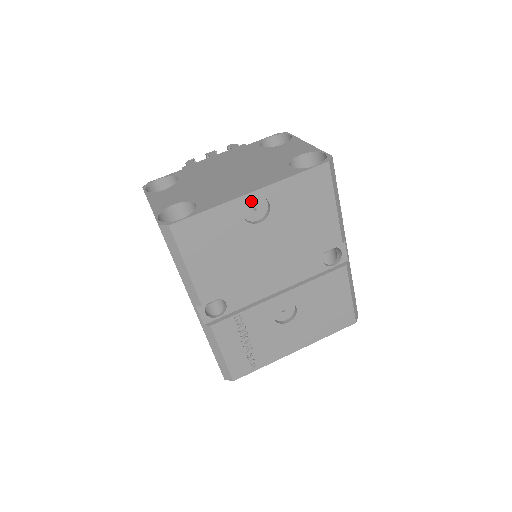
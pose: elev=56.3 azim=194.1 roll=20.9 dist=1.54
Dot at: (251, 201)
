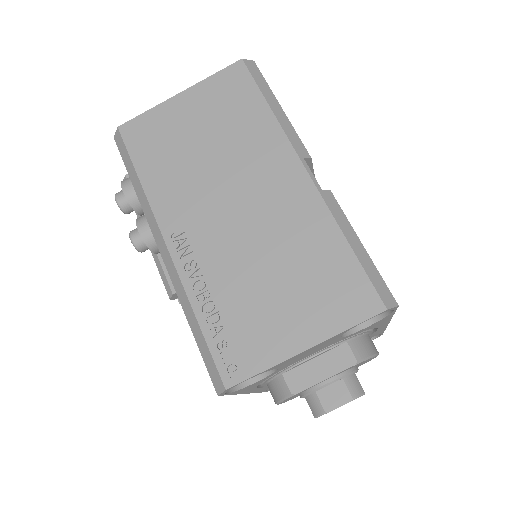
Dot at: occluded
